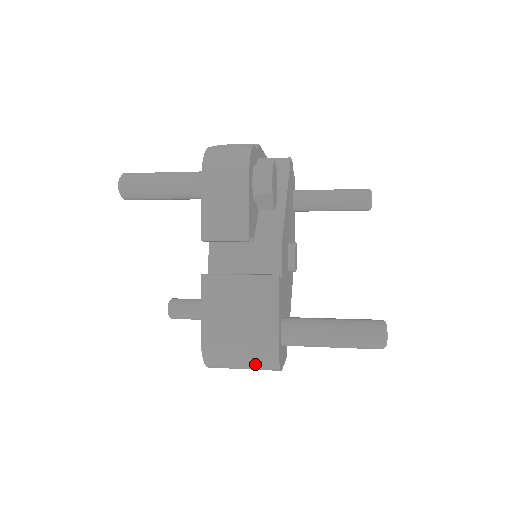
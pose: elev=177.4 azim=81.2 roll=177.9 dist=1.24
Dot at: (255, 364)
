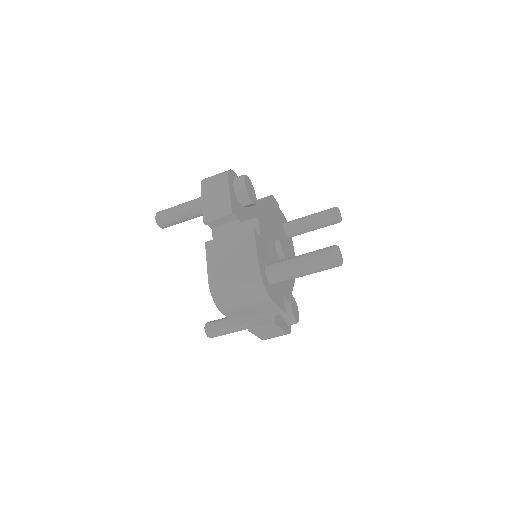
Dot at: (248, 291)
